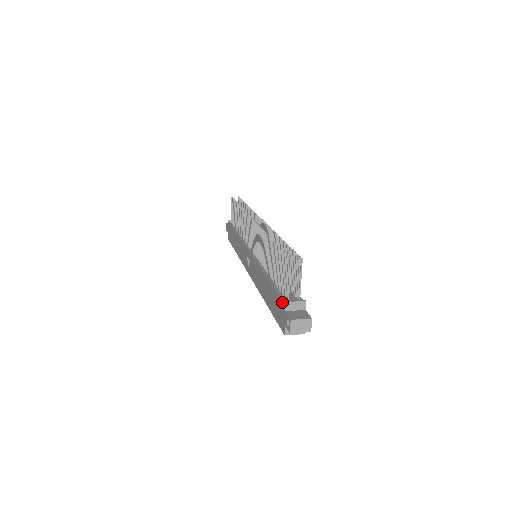
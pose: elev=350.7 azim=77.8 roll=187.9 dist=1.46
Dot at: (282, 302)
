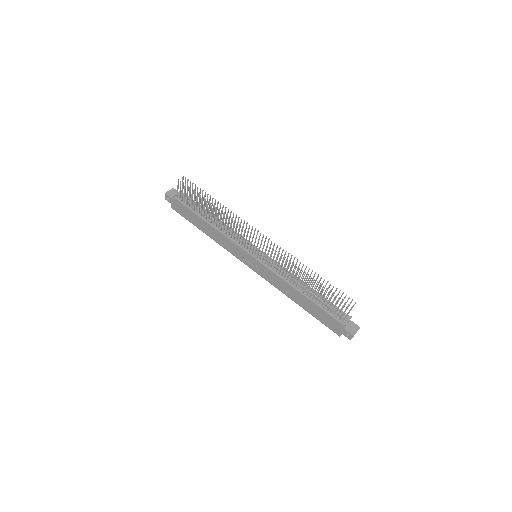
Dot at: (339, 323)
